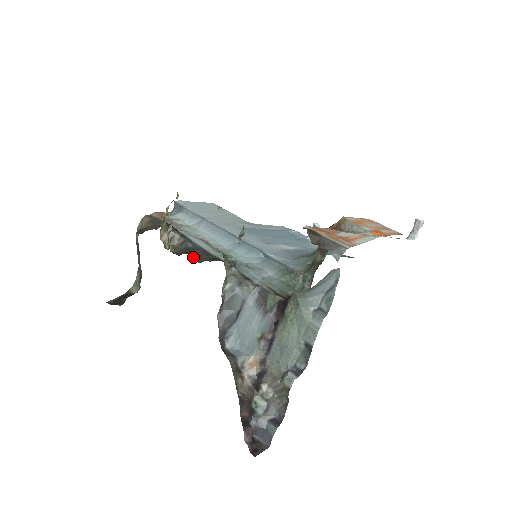
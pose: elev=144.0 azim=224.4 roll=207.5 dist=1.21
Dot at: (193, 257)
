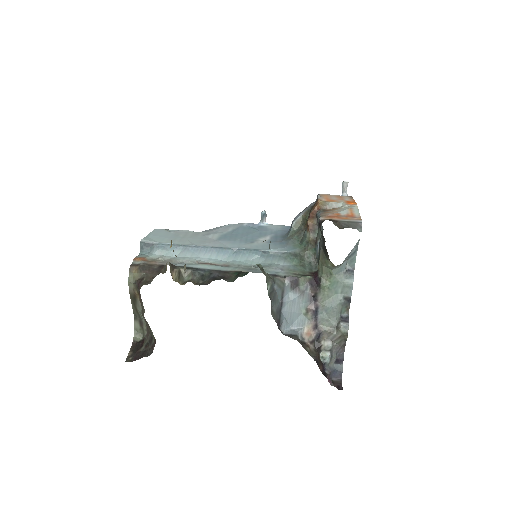
Dot at: occluded
